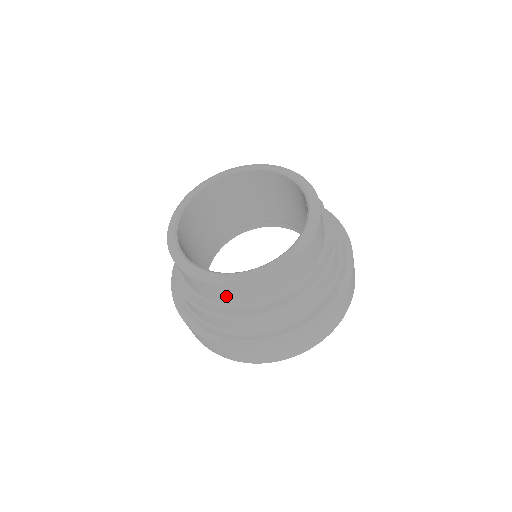
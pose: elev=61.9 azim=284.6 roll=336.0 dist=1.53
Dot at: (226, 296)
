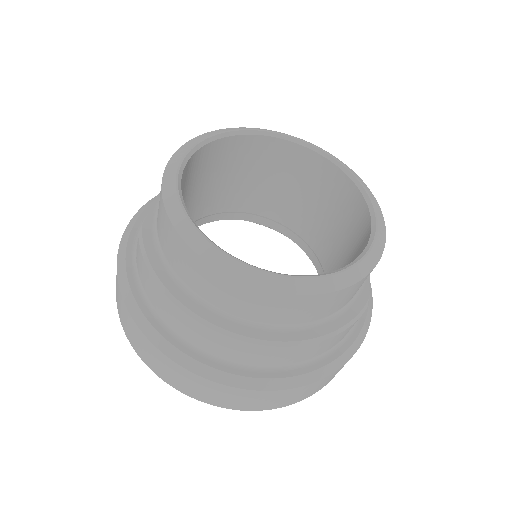
Dot at: (209, 286)
